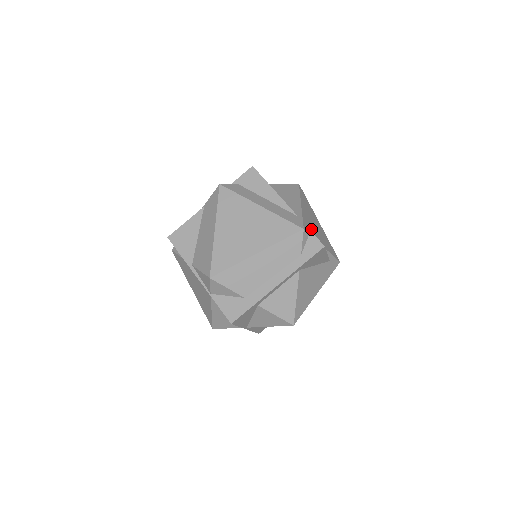
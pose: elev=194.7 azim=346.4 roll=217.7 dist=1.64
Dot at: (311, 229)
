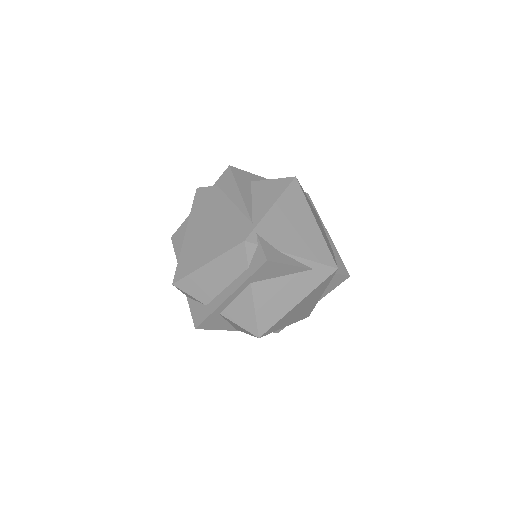
Dot at: (273, 236)
